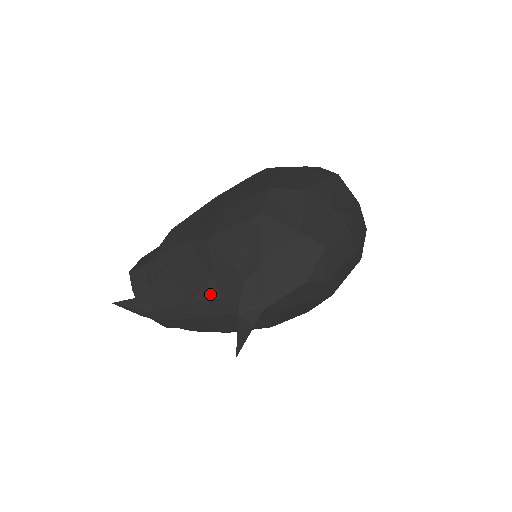
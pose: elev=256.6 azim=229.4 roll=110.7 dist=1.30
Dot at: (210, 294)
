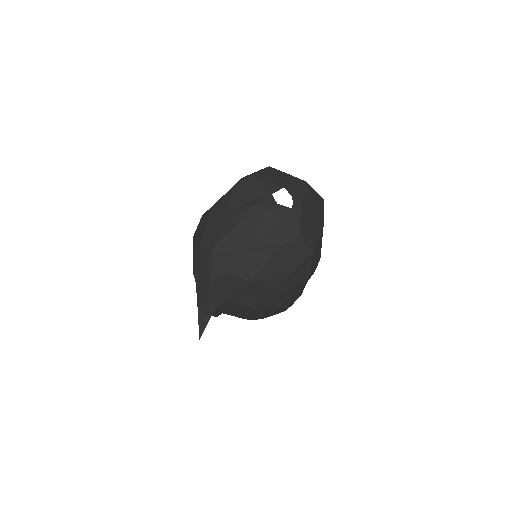
Dot at: occluded
